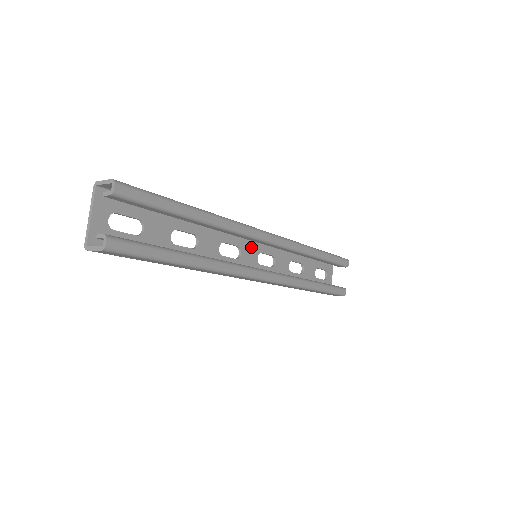
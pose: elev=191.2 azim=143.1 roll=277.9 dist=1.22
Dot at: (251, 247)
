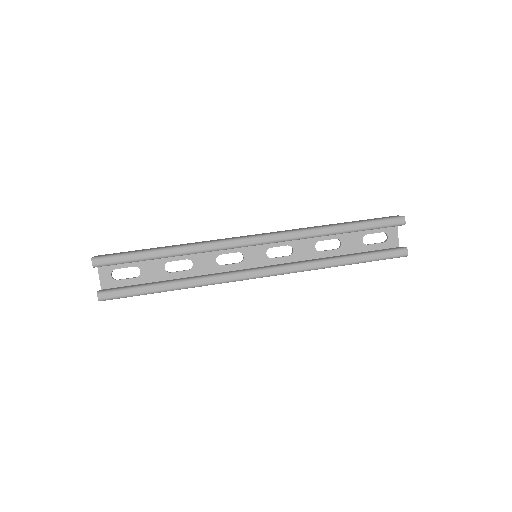
Dot at: (255, 247)
